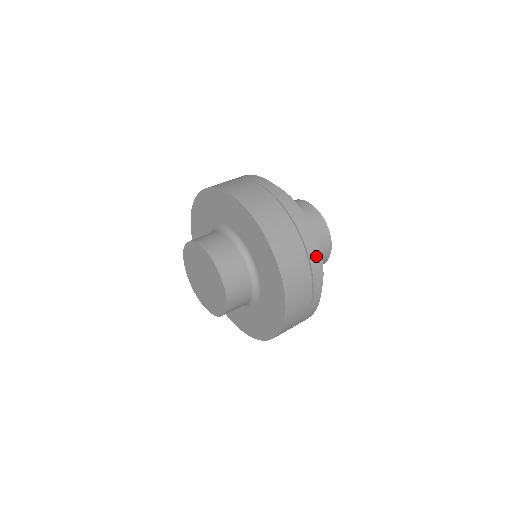
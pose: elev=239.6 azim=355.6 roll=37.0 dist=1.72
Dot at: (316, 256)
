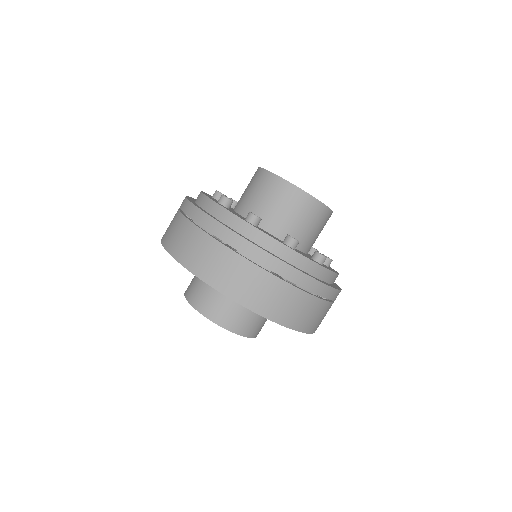
Dot at: (257, 250)
